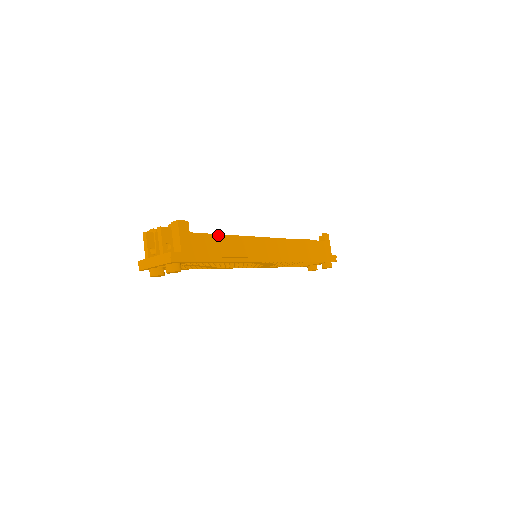
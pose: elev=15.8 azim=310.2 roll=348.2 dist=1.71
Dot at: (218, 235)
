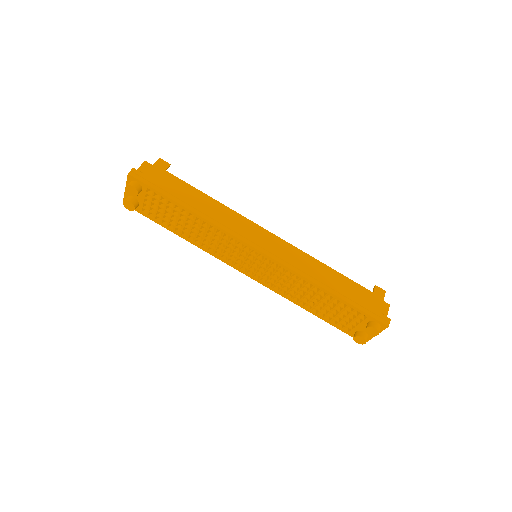
Dot at: (197, 190)
